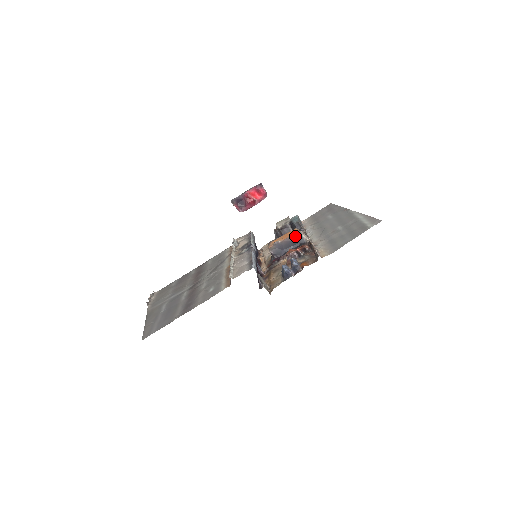
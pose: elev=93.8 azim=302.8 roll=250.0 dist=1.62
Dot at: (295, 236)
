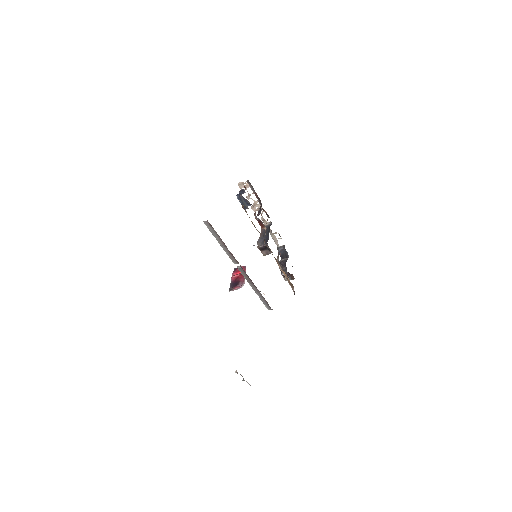
Dot at: (263, 230)
